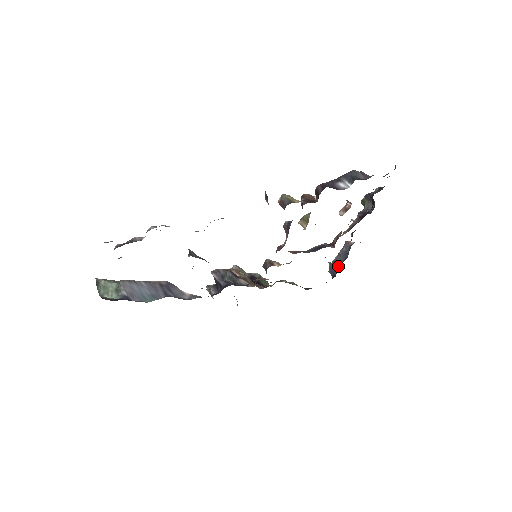
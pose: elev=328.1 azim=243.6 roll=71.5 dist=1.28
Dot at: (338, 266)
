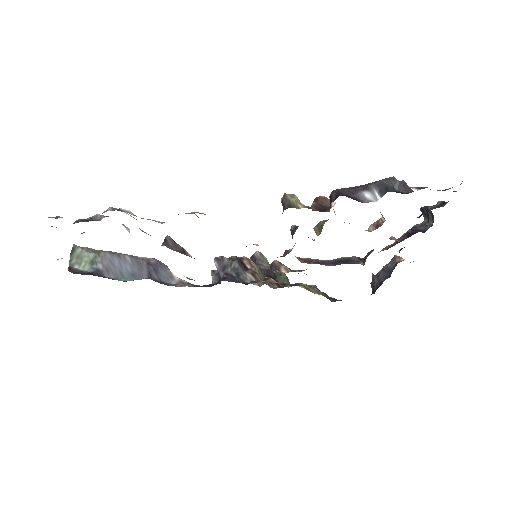
Dot at: (379, 282)
